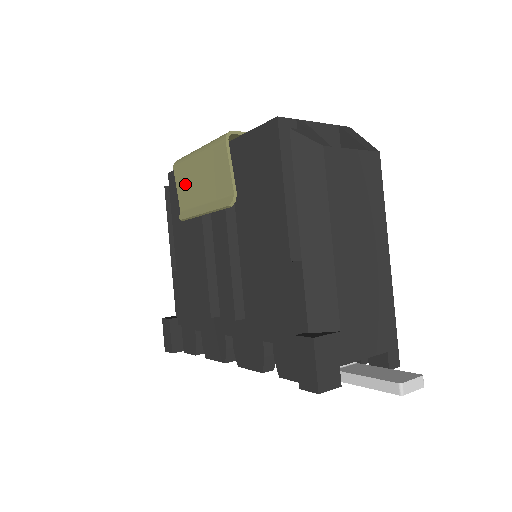
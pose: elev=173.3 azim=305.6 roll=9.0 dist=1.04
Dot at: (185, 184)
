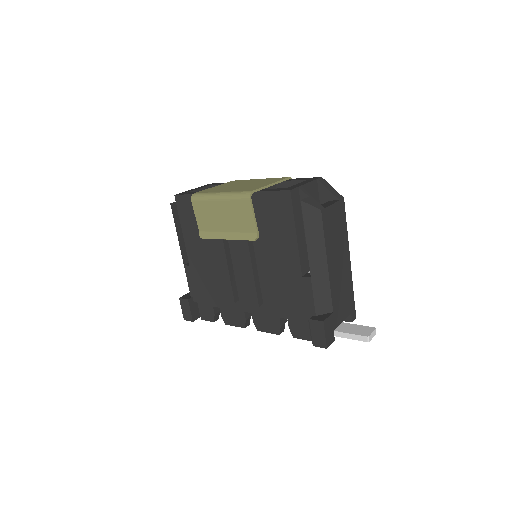
Dot at: (205, 215)
